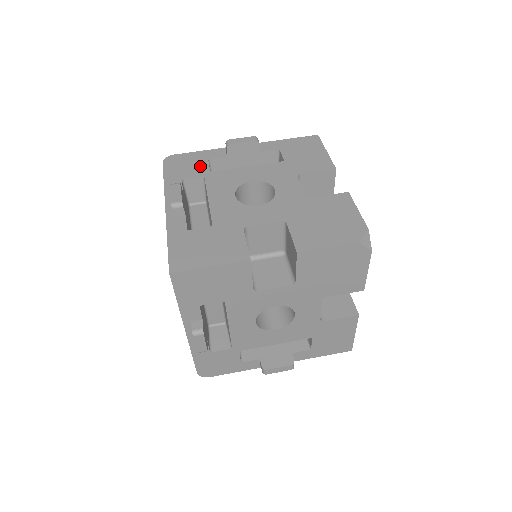
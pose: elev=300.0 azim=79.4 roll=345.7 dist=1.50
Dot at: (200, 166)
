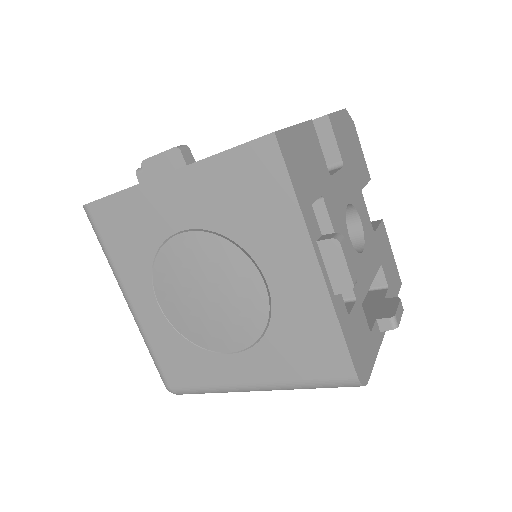
Dot at: occluded
